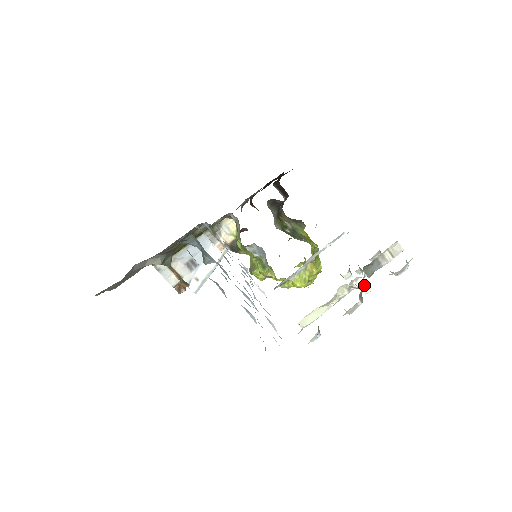
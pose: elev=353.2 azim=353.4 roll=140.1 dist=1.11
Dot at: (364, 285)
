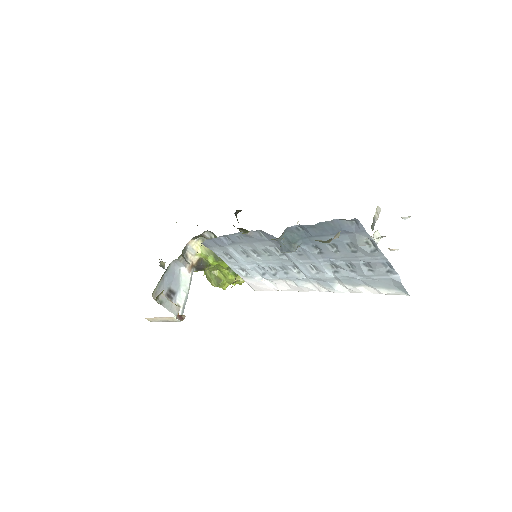
Dot at: occluded
